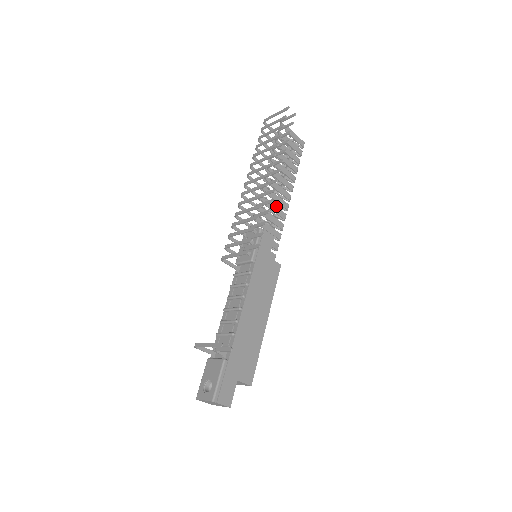
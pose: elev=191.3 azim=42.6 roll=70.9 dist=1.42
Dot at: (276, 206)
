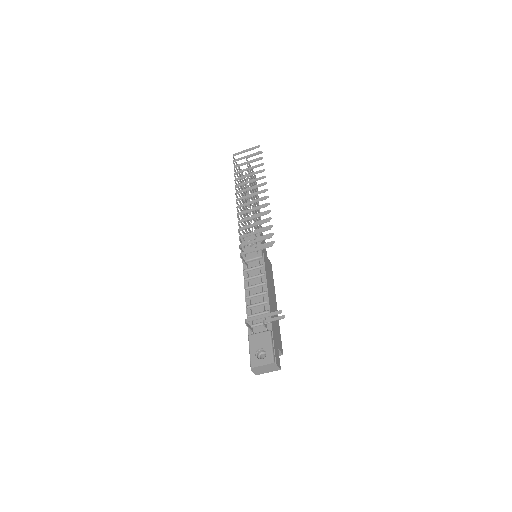
Dot at: (251, 222)
